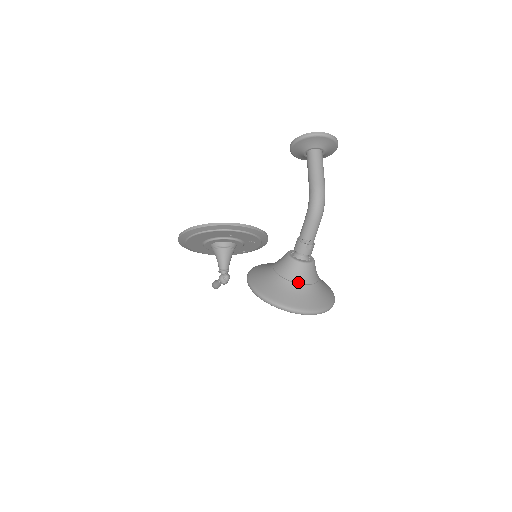
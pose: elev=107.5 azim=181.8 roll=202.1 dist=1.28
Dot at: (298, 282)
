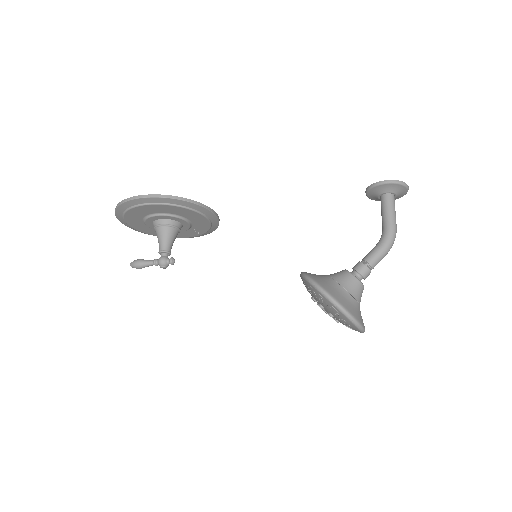
Dot at: (358, 301)
